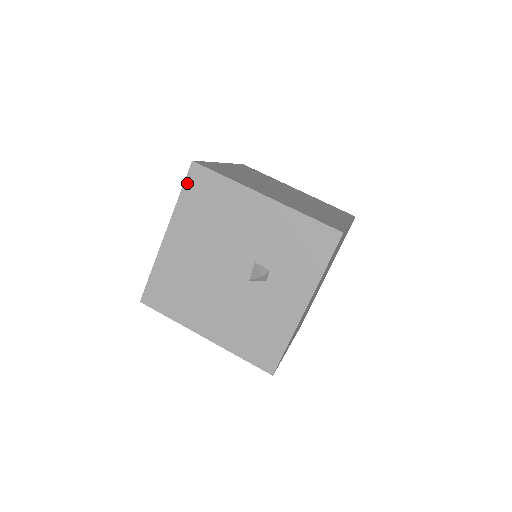
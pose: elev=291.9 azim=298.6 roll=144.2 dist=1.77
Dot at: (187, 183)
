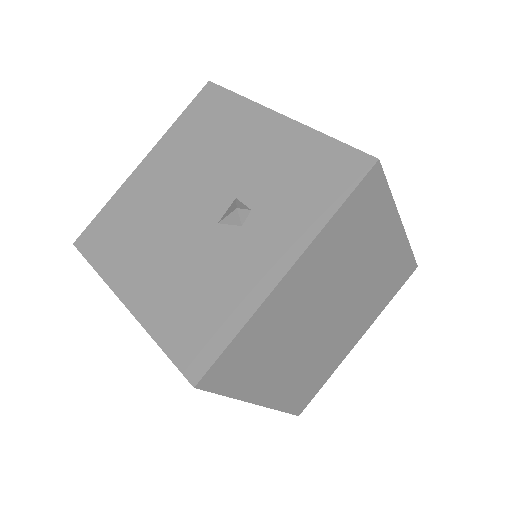
Dot at: (193, 104)
